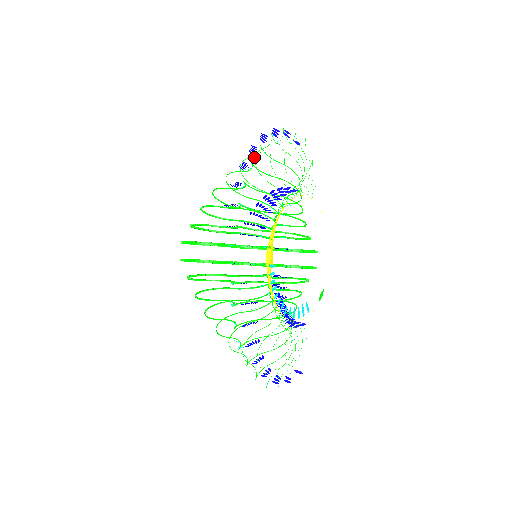
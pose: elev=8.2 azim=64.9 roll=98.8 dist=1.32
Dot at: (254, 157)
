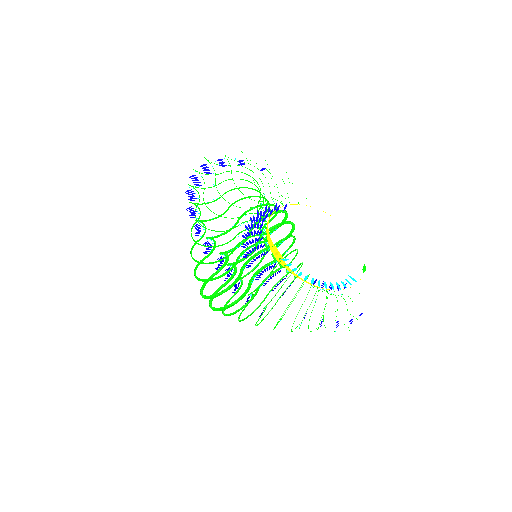
Dot at: (204, 188)
